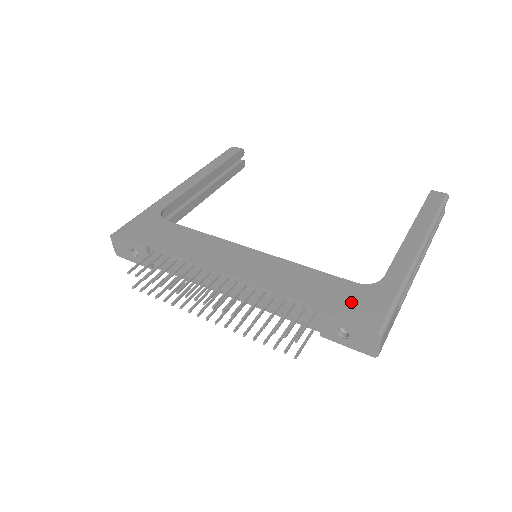
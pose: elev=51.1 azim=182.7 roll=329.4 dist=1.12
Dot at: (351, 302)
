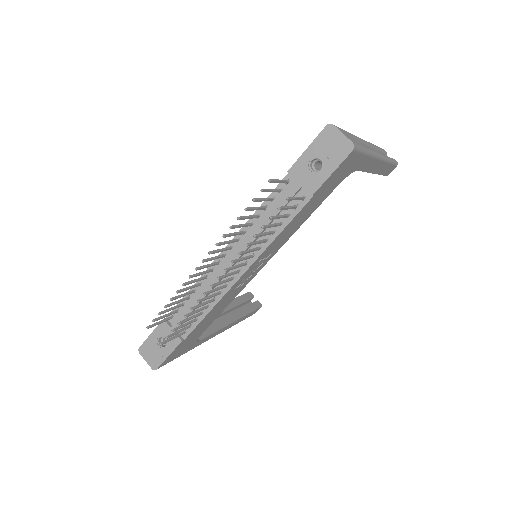
Dot at: occluded
